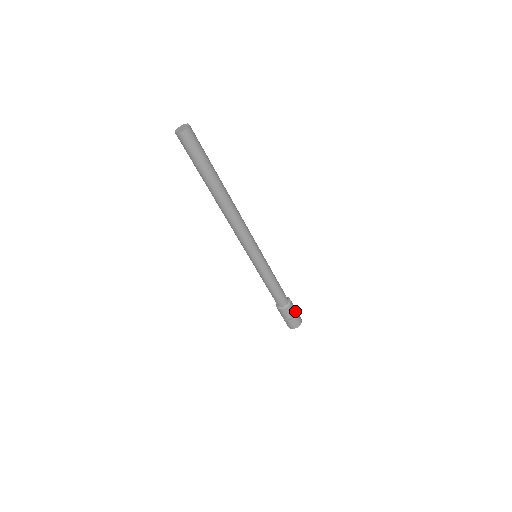
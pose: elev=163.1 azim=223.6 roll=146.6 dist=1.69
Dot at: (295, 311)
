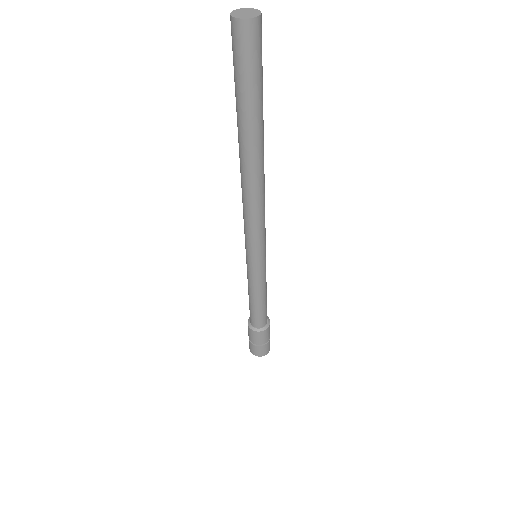
Dot at: occluded
